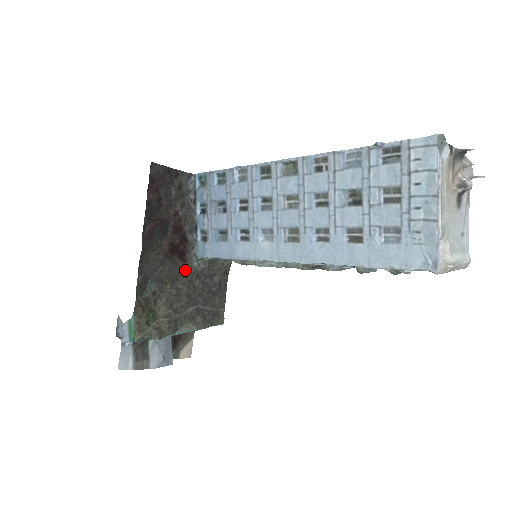
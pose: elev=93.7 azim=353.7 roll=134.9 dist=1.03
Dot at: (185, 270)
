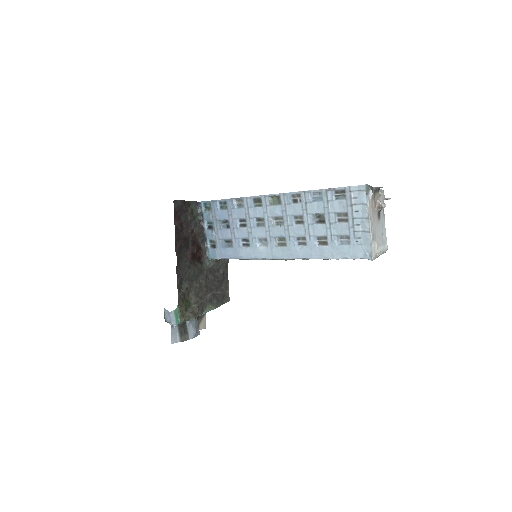
Dot at: (202, 269)
